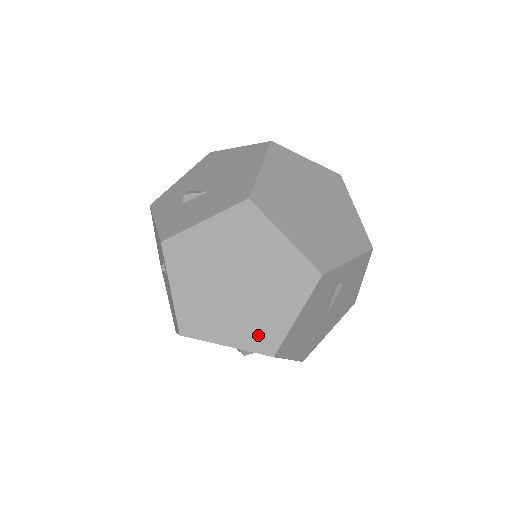
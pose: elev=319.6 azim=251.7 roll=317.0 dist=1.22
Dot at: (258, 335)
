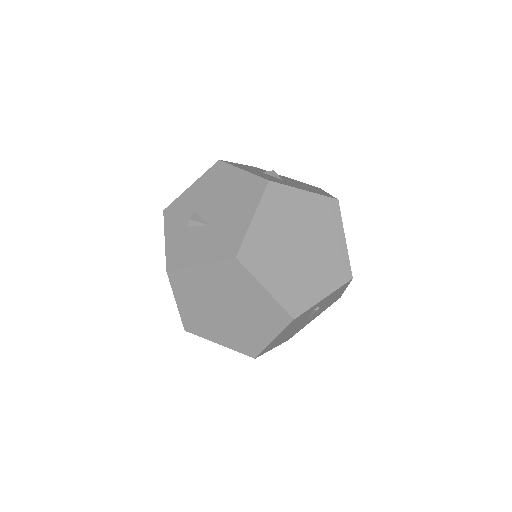
Dot at: (243, 344)
